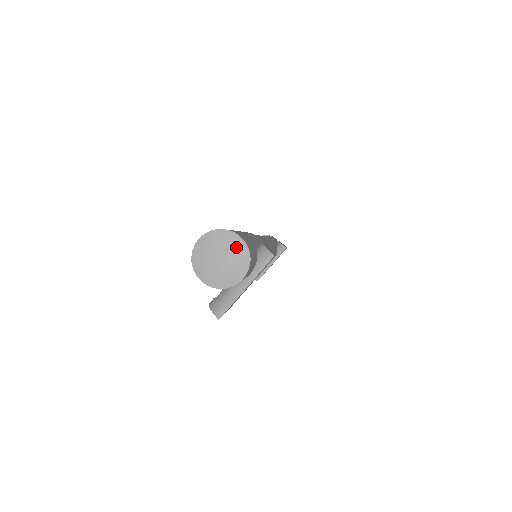
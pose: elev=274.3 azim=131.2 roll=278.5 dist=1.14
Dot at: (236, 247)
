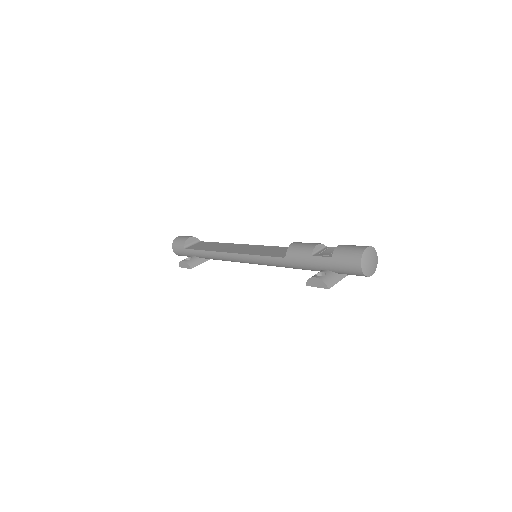
Dot at: (376, 260)
